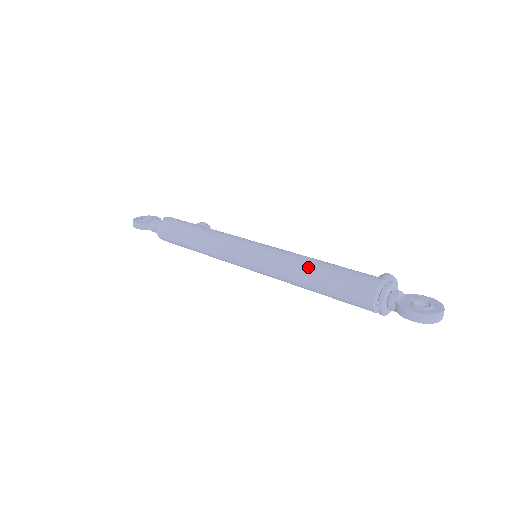
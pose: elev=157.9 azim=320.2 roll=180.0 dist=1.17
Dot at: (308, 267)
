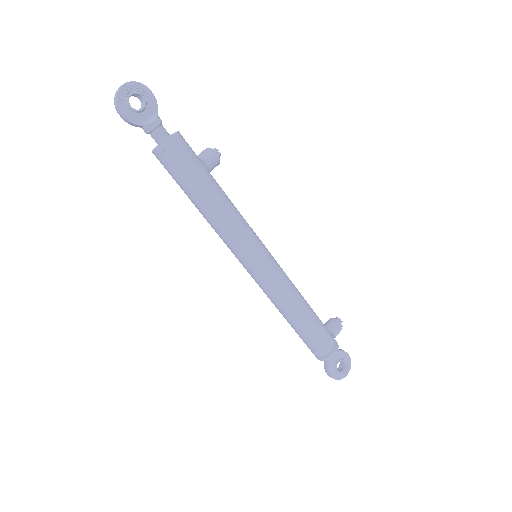
Dot at: (292, 314)
